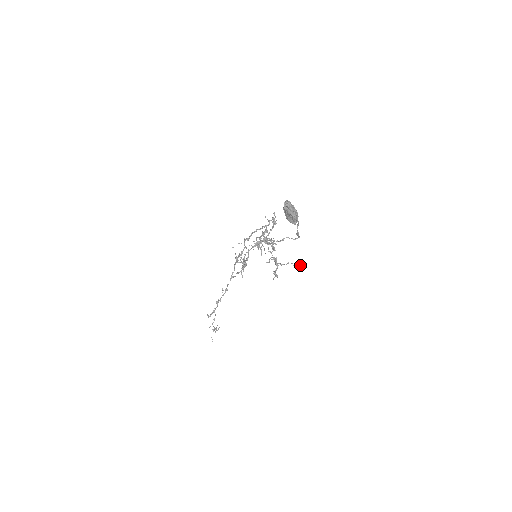
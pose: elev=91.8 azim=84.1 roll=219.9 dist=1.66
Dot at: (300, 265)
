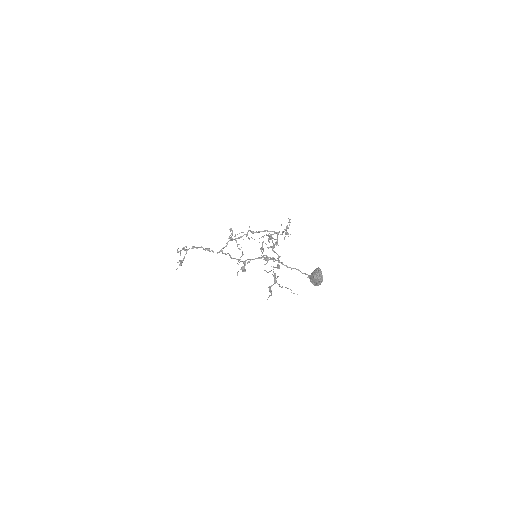
Dot at: (297, 294)
